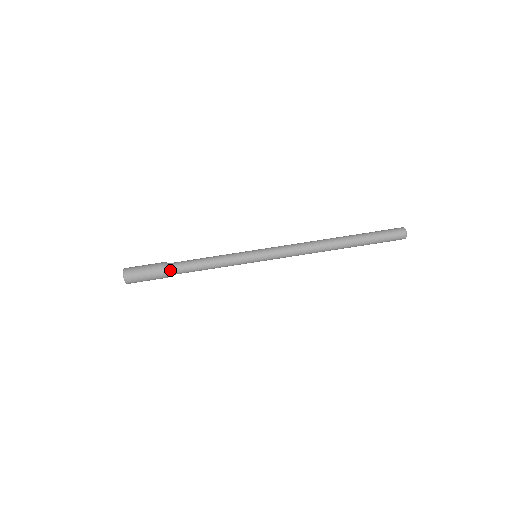
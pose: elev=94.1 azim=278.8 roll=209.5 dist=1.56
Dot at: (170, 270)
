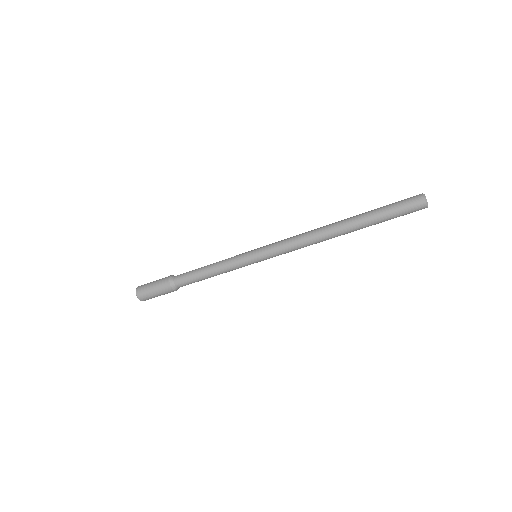
Dot at: (178, 287)
